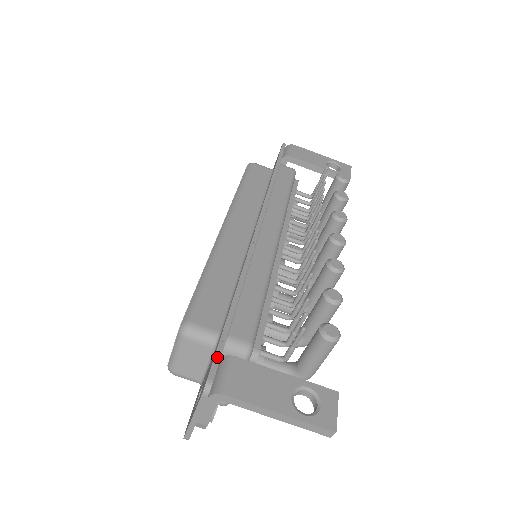
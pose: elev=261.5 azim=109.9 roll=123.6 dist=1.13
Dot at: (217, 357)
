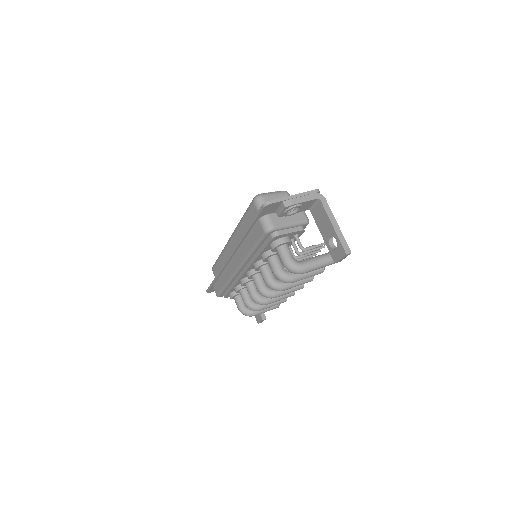
Dot at: occluded
